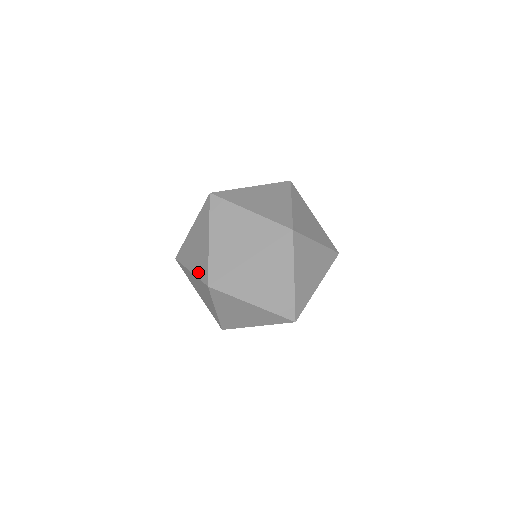
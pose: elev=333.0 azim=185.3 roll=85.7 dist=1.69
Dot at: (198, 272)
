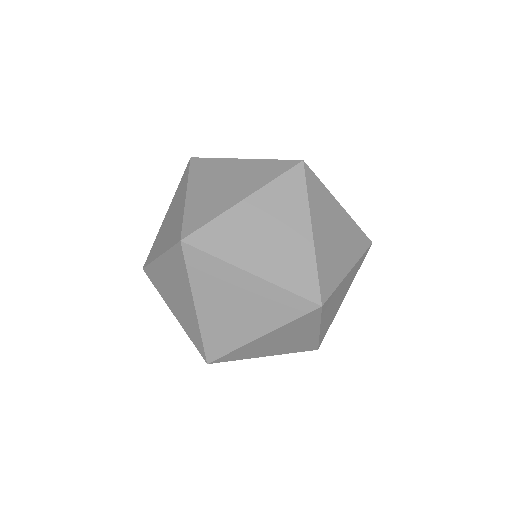
Dot at: (285, 279)
